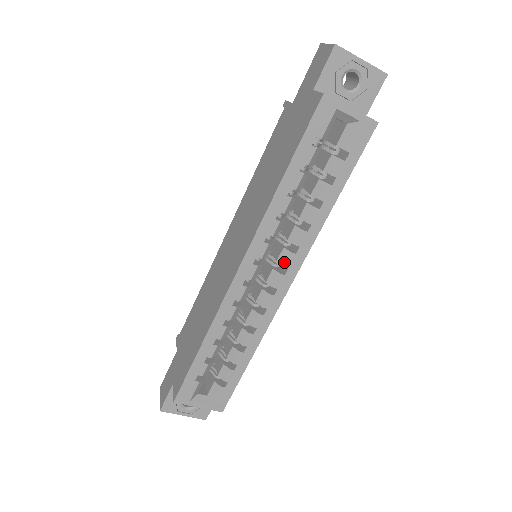
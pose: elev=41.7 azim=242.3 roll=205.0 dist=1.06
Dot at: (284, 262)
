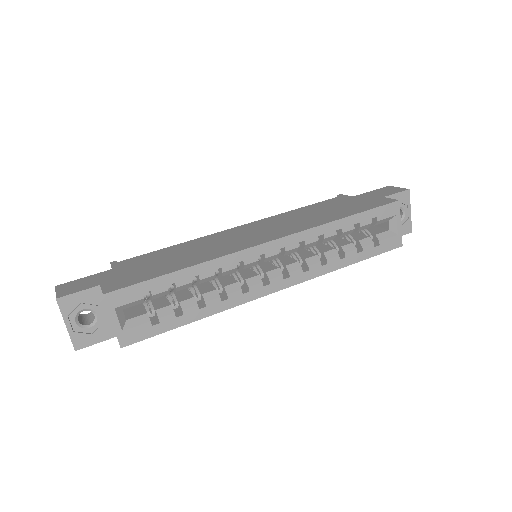
Dot at: (292, 270)
